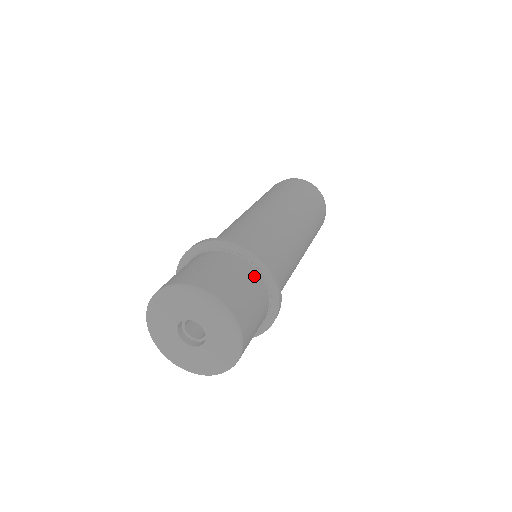
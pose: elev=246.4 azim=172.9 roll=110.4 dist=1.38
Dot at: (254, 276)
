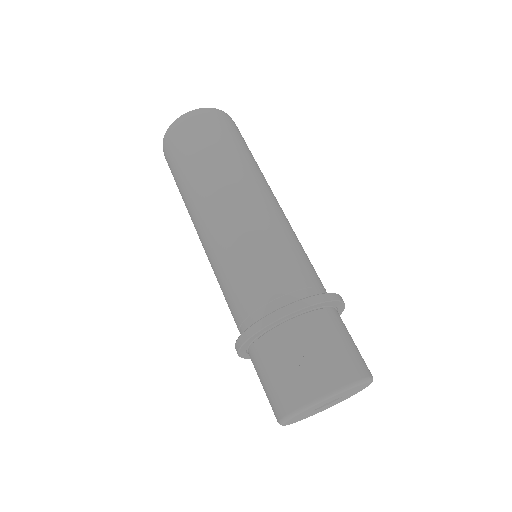
Dot at: (332, 317)
